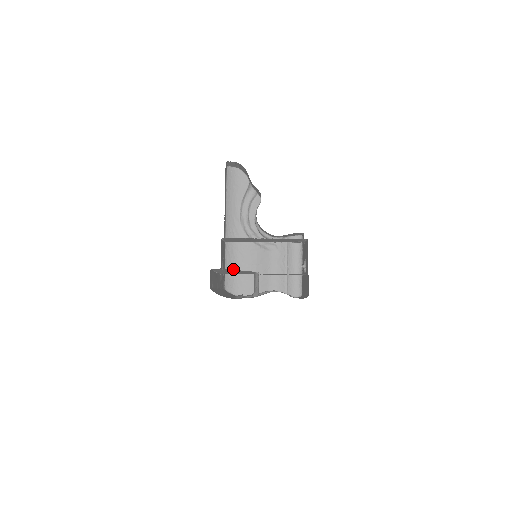
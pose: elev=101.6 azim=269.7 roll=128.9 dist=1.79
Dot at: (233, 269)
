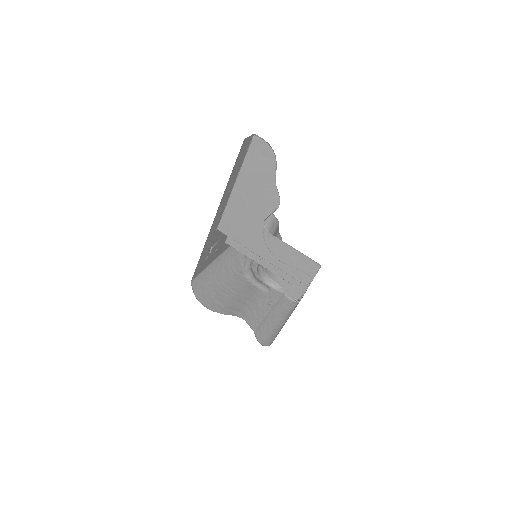
Dot at: (211, 279)
